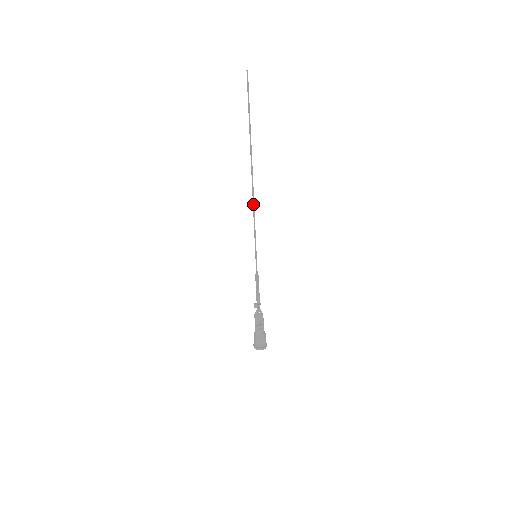
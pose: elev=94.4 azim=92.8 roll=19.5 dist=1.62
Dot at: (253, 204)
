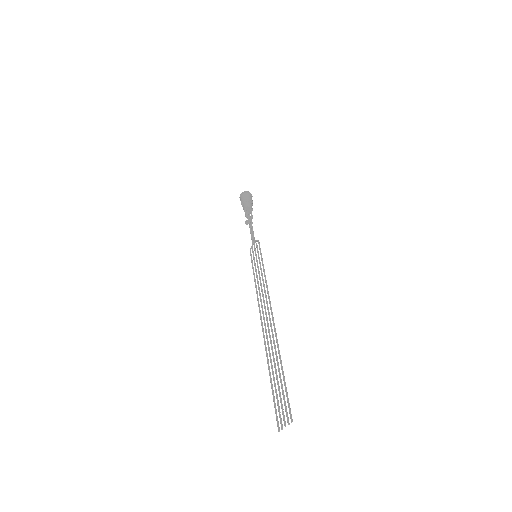
Dot at: (258, 302)
